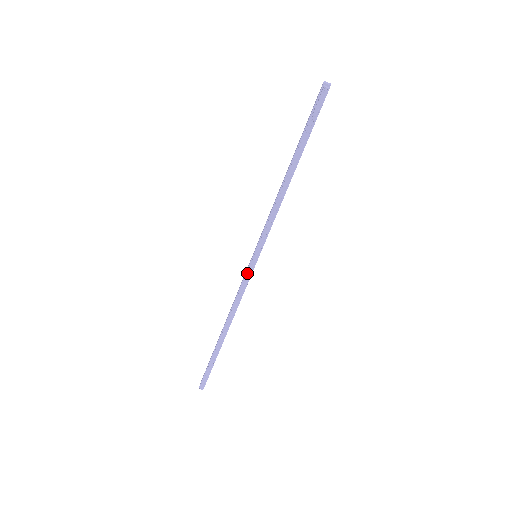
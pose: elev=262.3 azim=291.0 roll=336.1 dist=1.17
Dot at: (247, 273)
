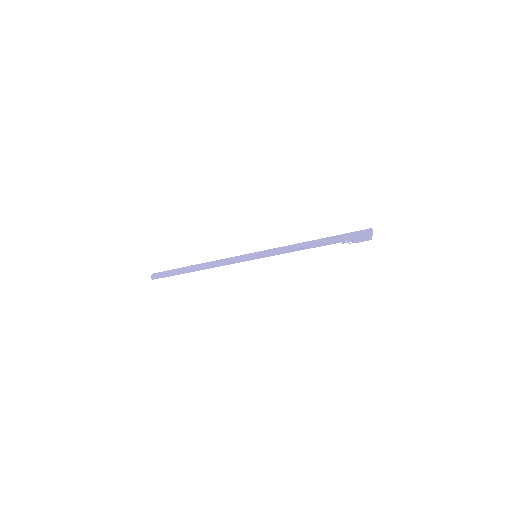
Dot at: (243, 260)
